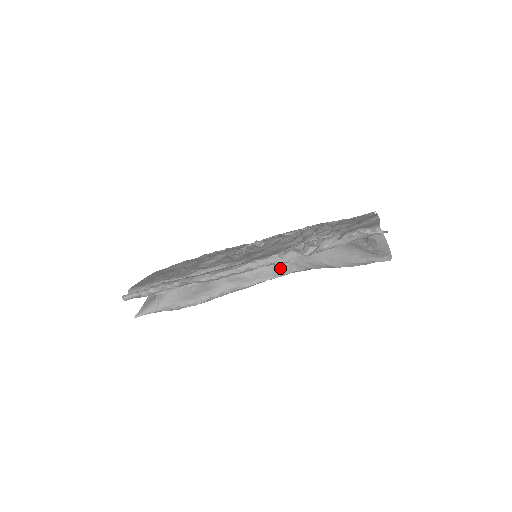
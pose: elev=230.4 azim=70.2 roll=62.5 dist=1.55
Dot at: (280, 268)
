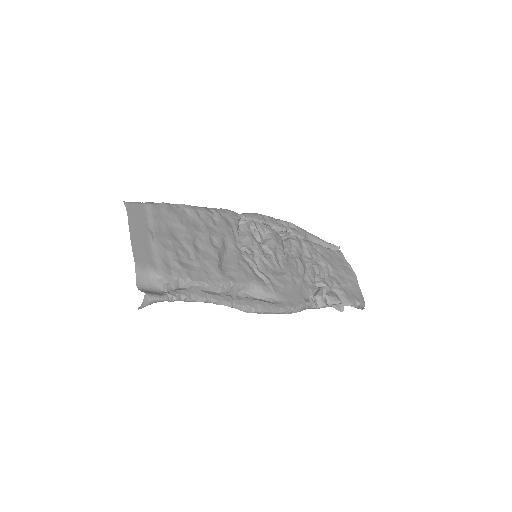
Dot at: occluded
